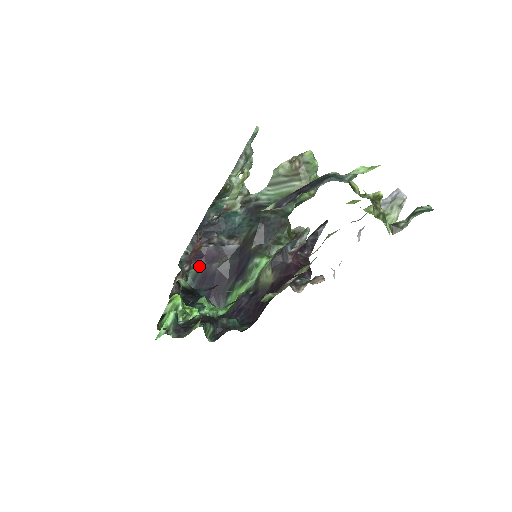
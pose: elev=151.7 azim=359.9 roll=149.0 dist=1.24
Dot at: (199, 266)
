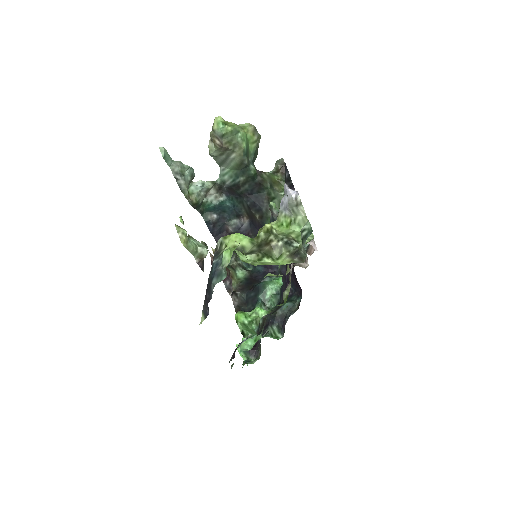
Dot at: occluded
